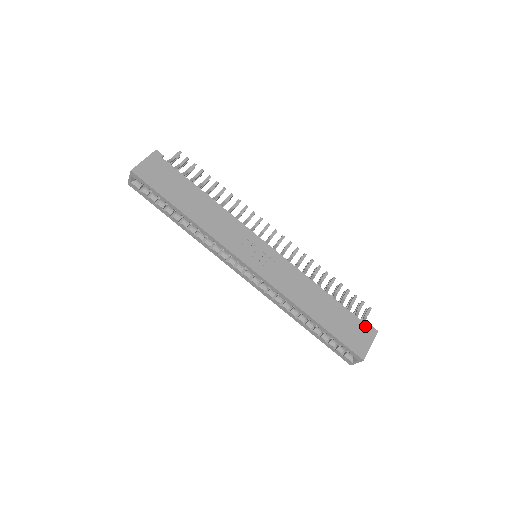
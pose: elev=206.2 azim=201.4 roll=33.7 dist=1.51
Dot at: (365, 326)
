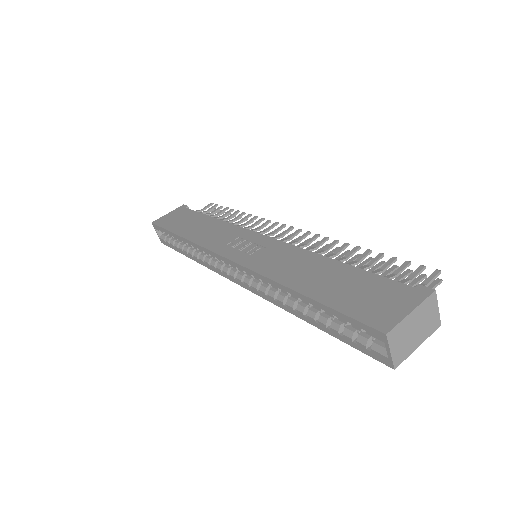
Dot at: (404, 287)
